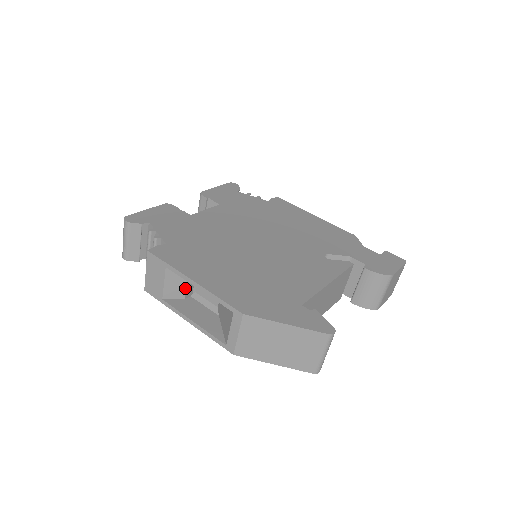
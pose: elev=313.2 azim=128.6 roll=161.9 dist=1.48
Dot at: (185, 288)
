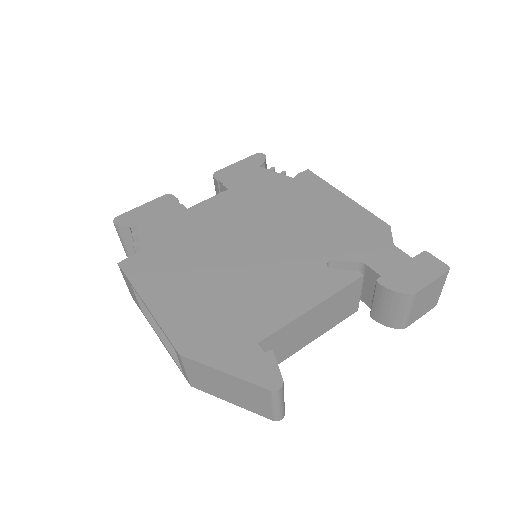
Dot at: occluded
